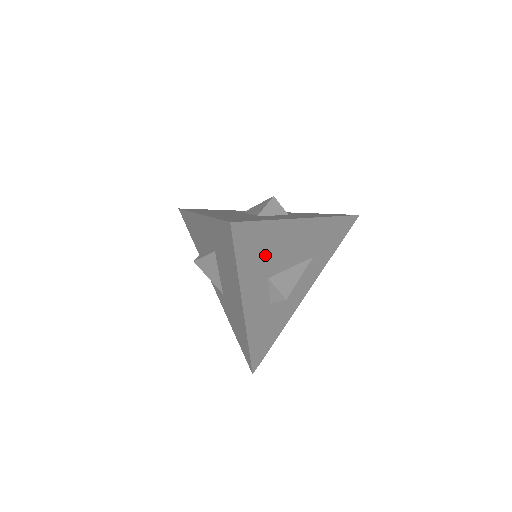
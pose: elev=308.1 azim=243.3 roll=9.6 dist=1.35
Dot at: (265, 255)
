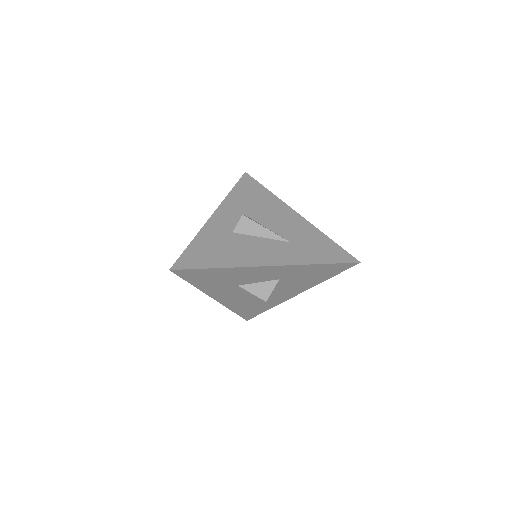
Dot at: (253, 202)
